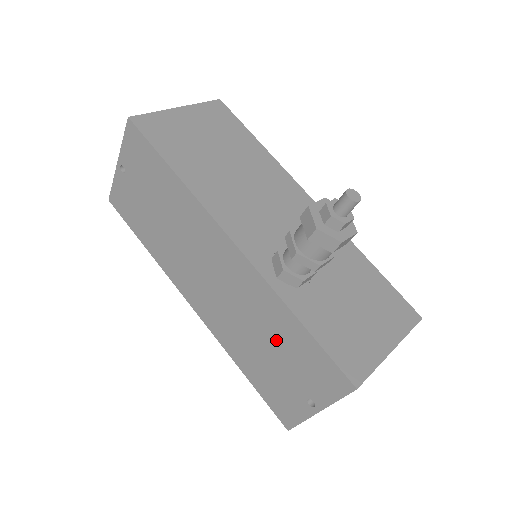
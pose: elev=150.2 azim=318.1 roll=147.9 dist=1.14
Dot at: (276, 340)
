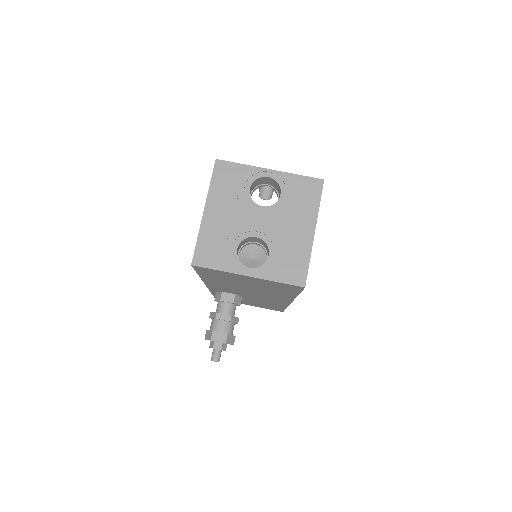
Dot at: occluded
